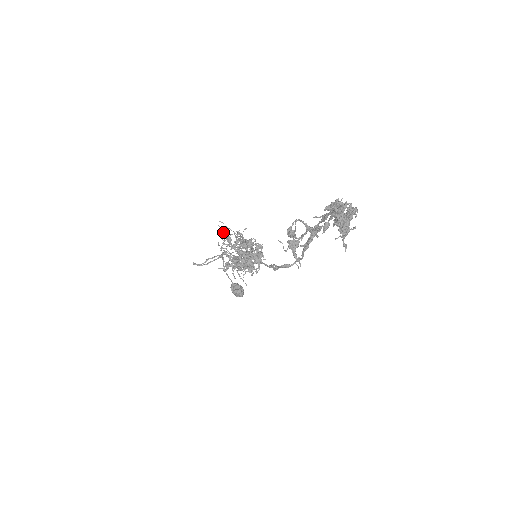
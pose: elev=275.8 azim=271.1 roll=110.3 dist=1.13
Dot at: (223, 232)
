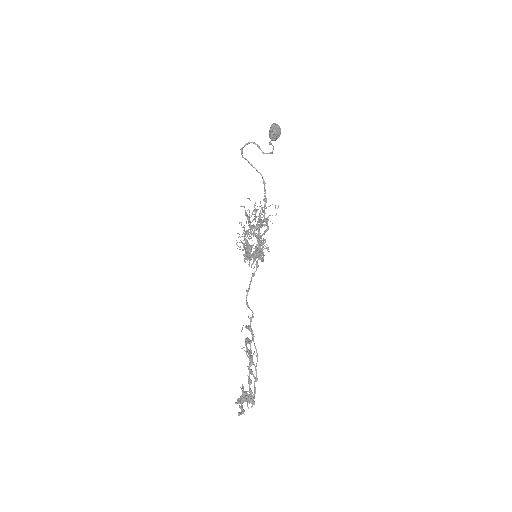
Dot at: (262, 214)
